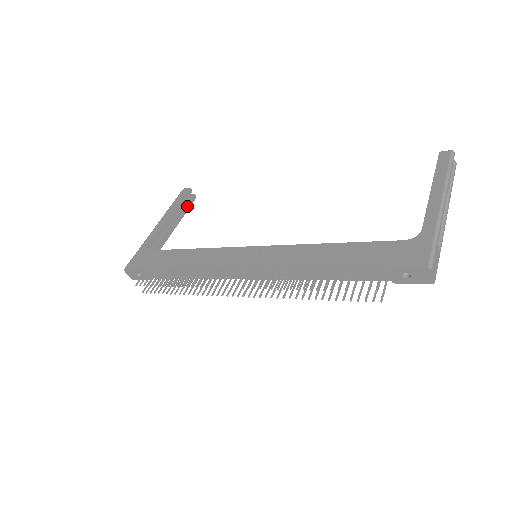
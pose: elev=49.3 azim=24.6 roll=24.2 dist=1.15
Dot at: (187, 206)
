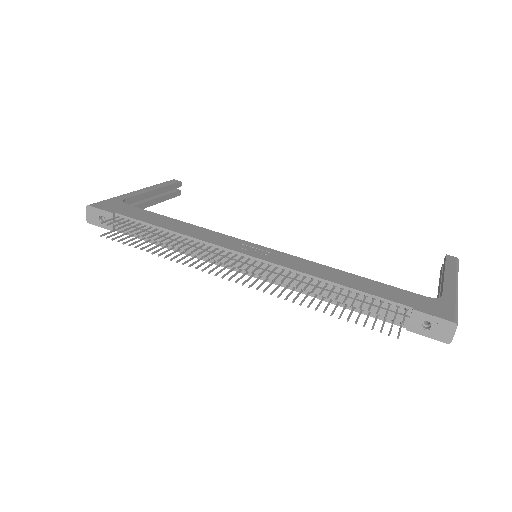
Dot at: (170, 195)
